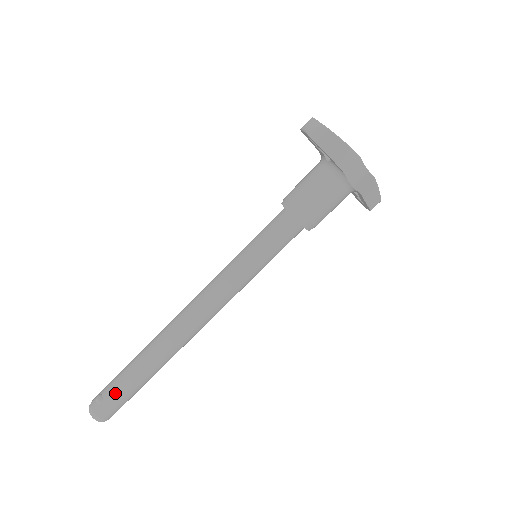
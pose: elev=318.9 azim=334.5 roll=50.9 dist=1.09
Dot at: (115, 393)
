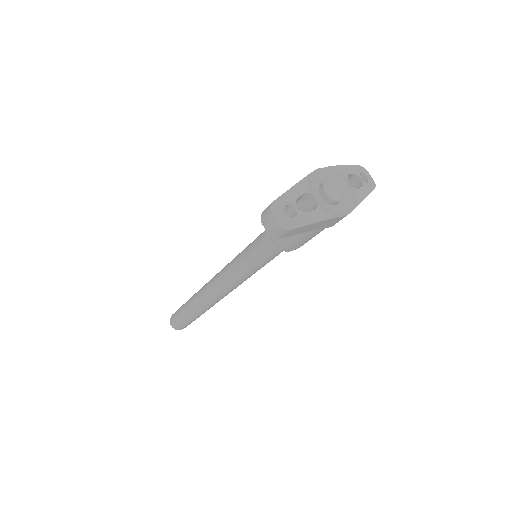
Dot at: (184, 322)
